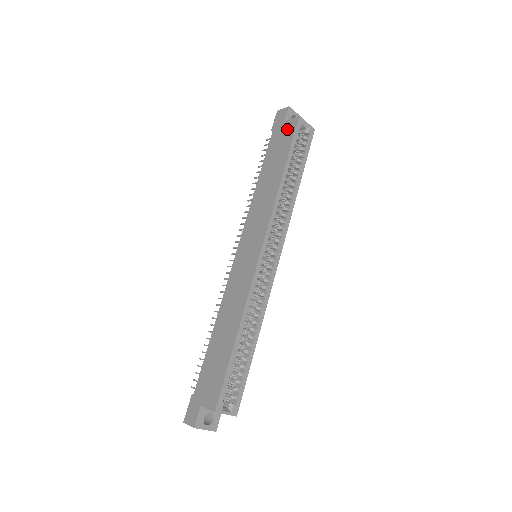
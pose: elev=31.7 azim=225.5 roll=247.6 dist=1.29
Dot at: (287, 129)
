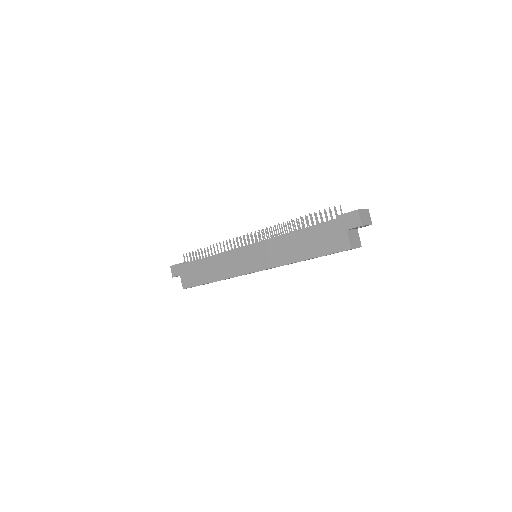
Dot at: (339, 240)
